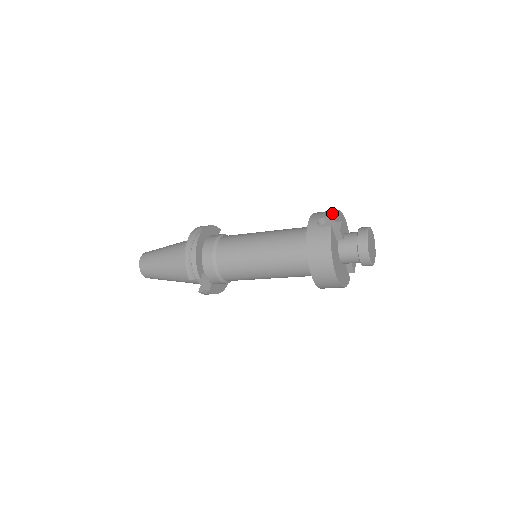
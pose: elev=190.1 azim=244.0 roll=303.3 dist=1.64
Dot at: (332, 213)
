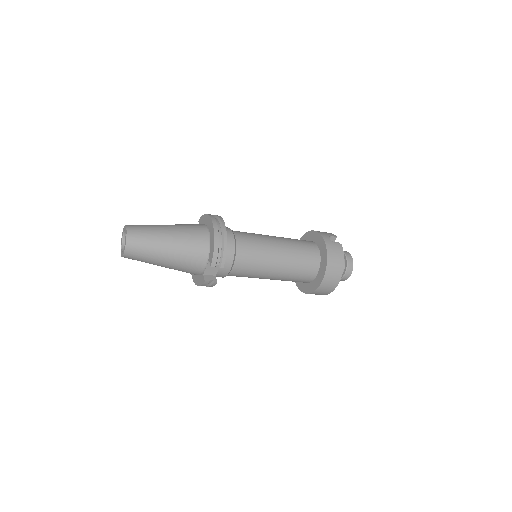
Dot at: (333, 234)
